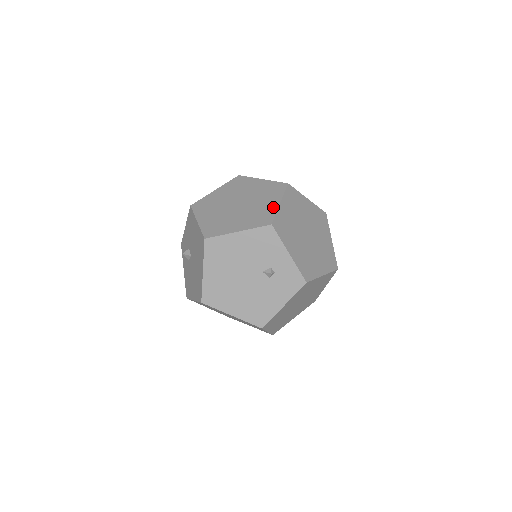
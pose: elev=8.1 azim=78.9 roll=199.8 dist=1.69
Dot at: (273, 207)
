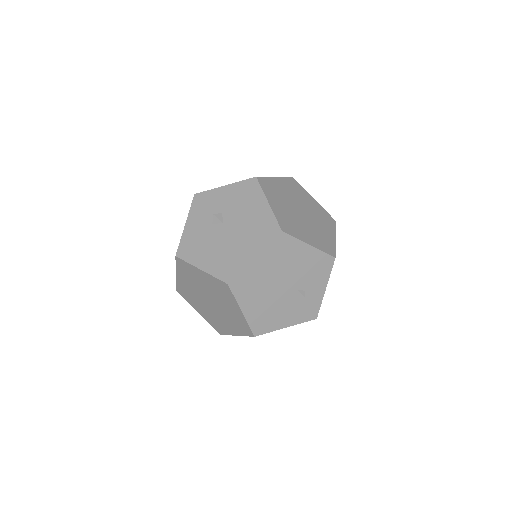
Dot at: (332, 239)
